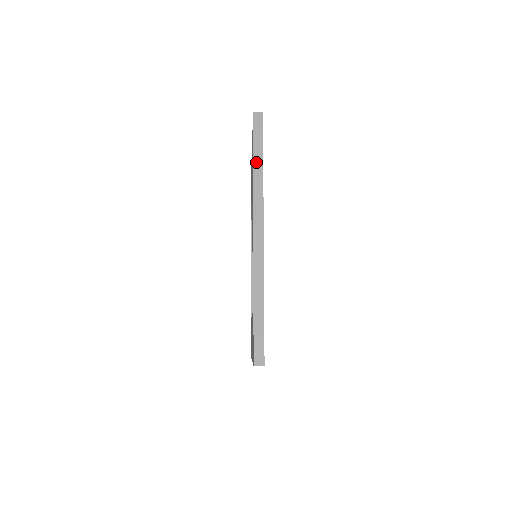
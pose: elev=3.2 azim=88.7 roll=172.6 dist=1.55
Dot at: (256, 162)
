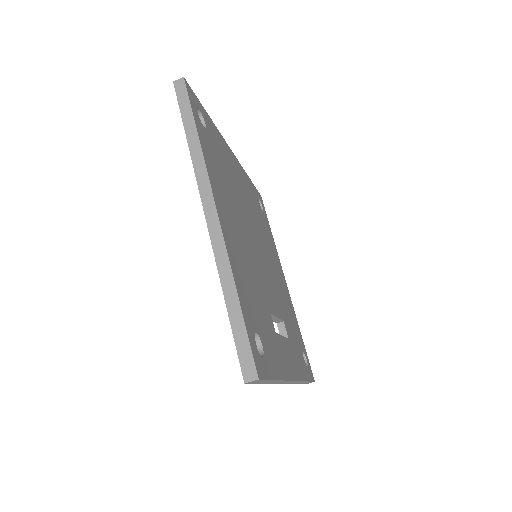
Dot at: occluded
